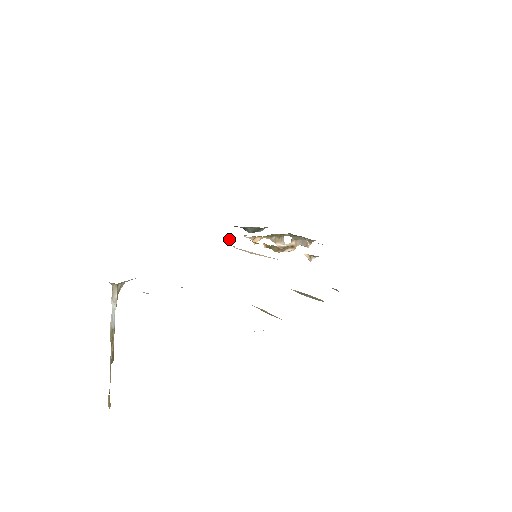
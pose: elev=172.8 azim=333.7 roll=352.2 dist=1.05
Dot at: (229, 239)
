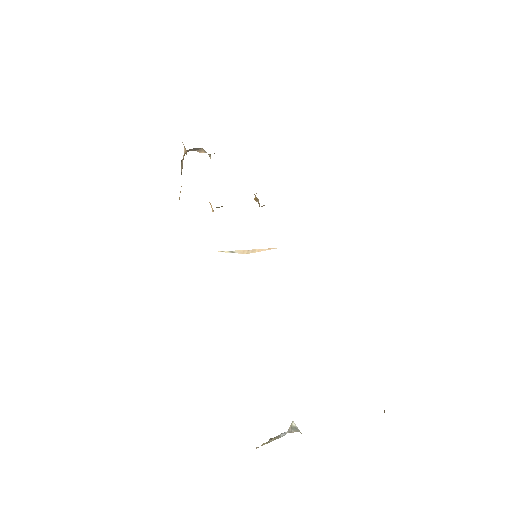
Dot at: occluded
